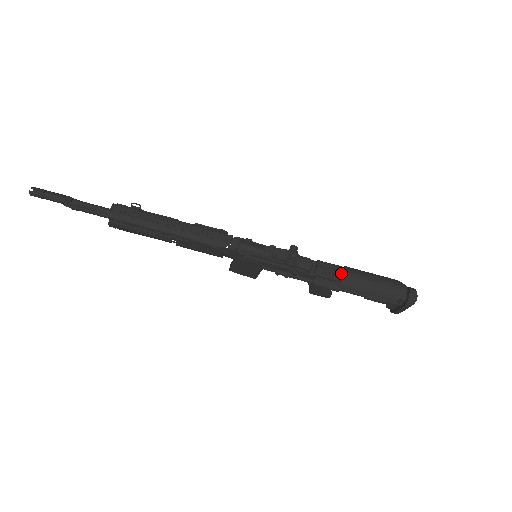
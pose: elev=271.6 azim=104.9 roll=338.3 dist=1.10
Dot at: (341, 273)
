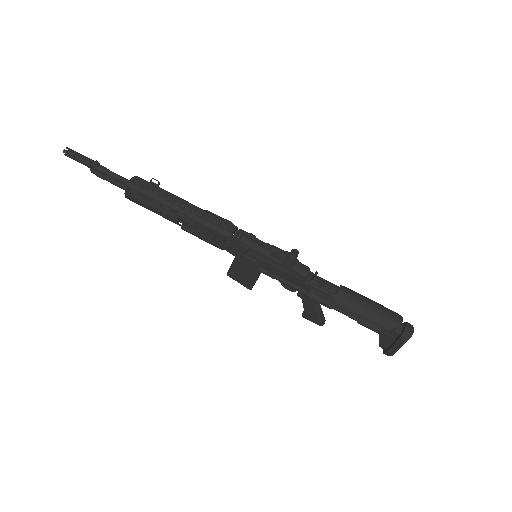
Dot at: occluded
